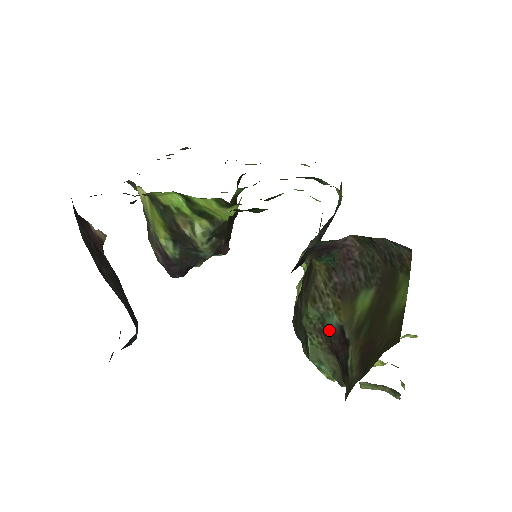
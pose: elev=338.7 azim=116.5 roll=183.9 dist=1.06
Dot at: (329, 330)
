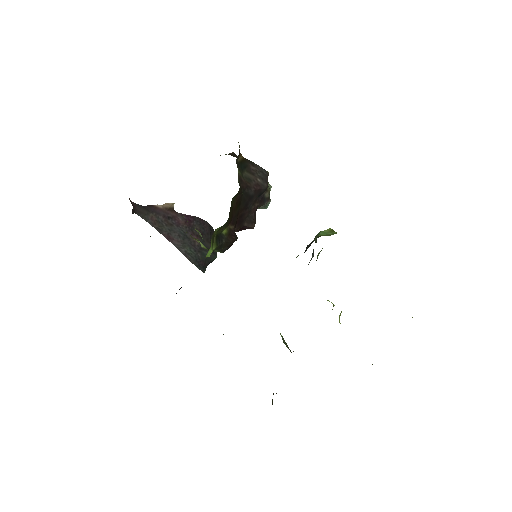
Dot at: occluded
